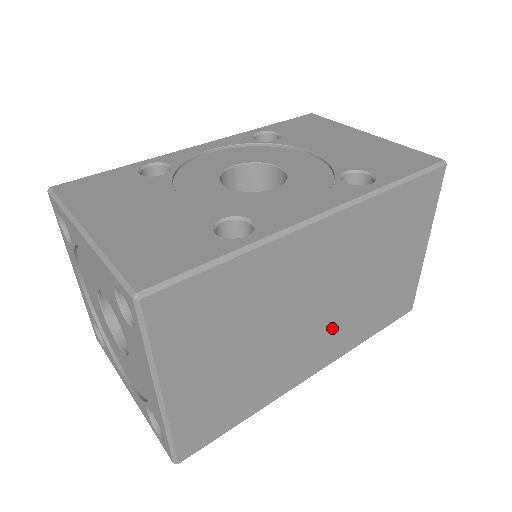
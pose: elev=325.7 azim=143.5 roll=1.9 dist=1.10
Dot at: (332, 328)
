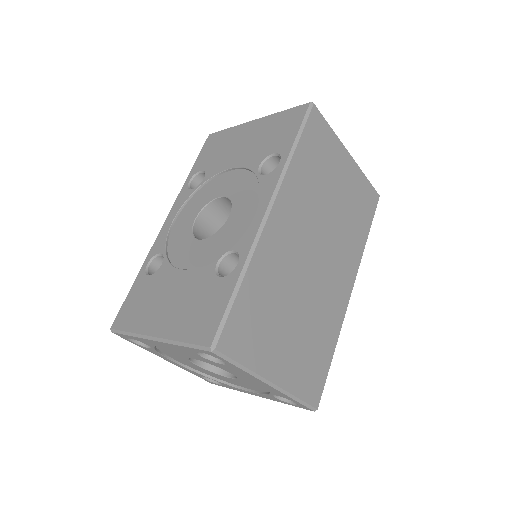
Dot at: (336, 258)
